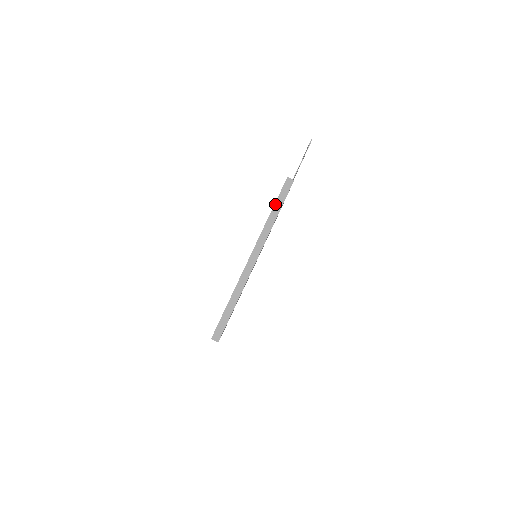
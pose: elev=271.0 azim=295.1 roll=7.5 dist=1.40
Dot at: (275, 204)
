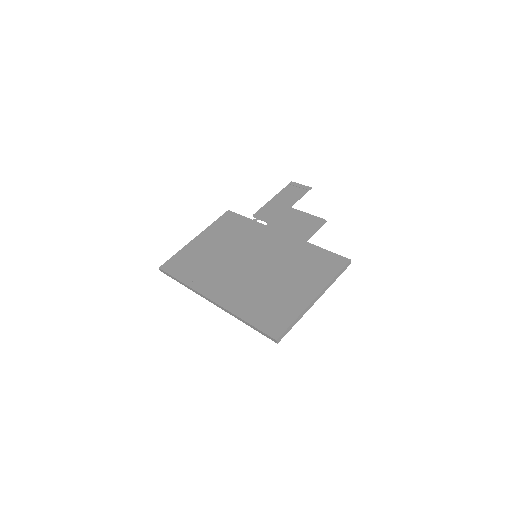
Dot at: (339, 273)
